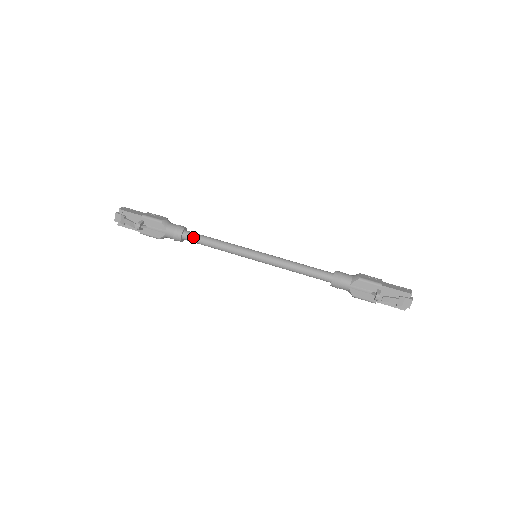
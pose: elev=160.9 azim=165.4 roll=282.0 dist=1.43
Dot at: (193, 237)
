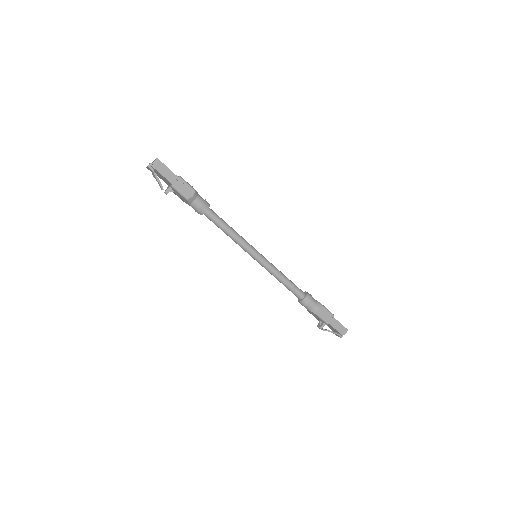
Dot at: (211, 220)
